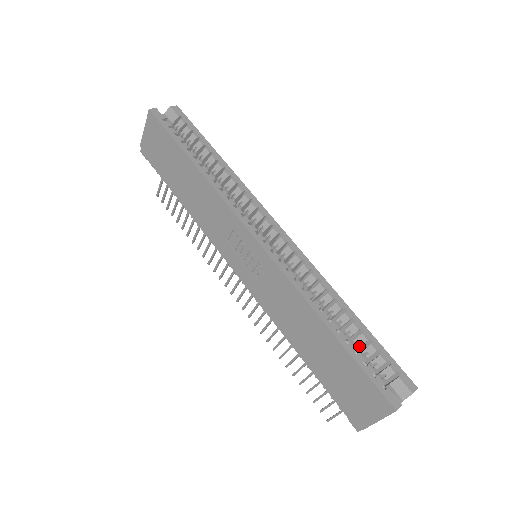
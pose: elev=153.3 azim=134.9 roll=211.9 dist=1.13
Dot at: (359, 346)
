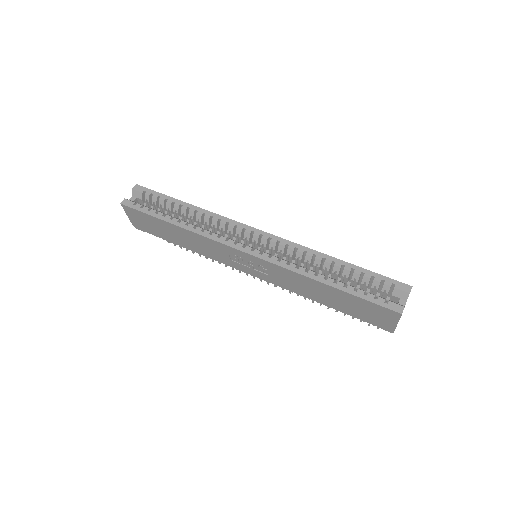
Dot at: (357, 281)
